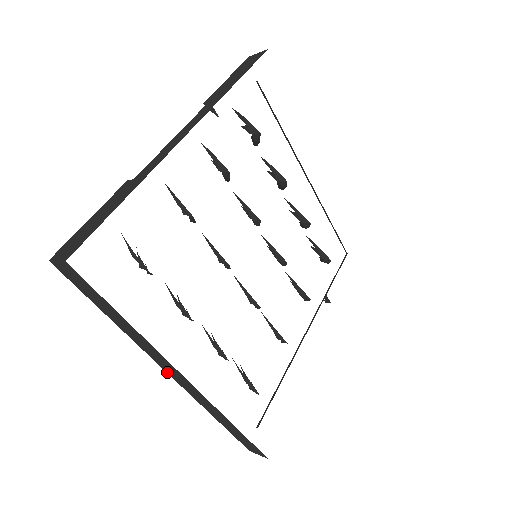
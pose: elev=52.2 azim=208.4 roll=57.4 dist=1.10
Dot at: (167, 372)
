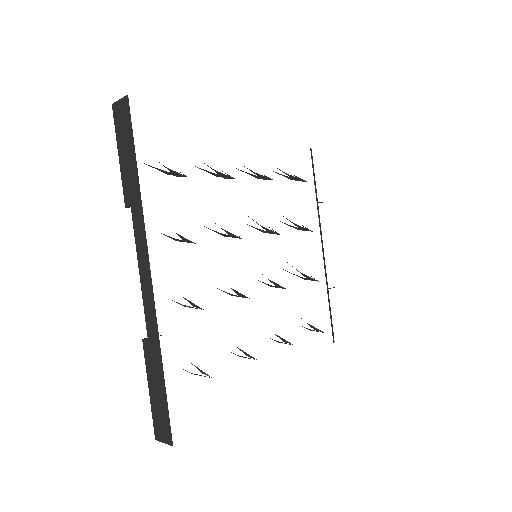
Dot at: occluded
